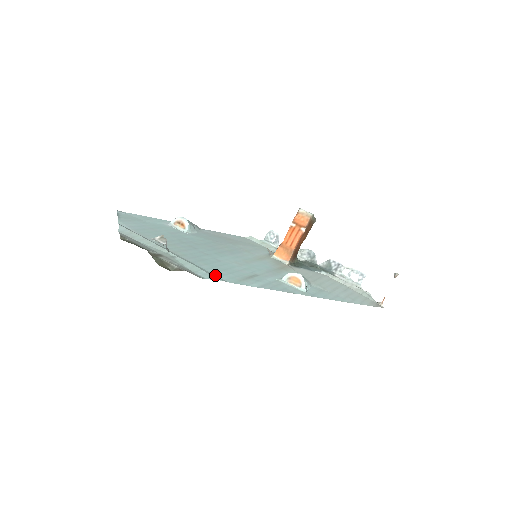
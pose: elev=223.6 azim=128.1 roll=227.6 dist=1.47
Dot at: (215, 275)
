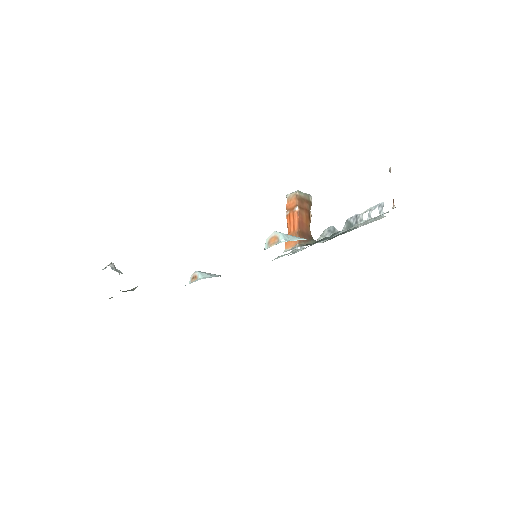
Dot at: occluded
